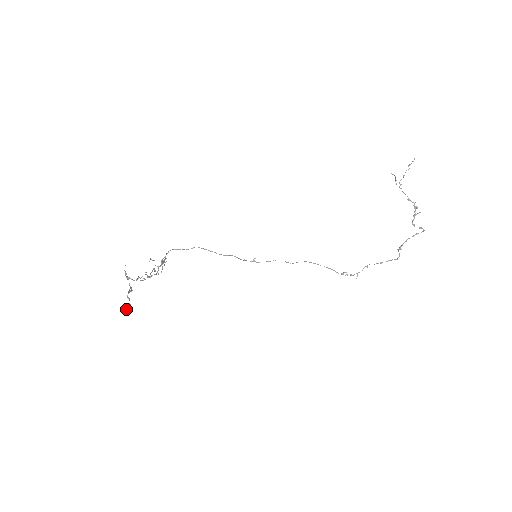
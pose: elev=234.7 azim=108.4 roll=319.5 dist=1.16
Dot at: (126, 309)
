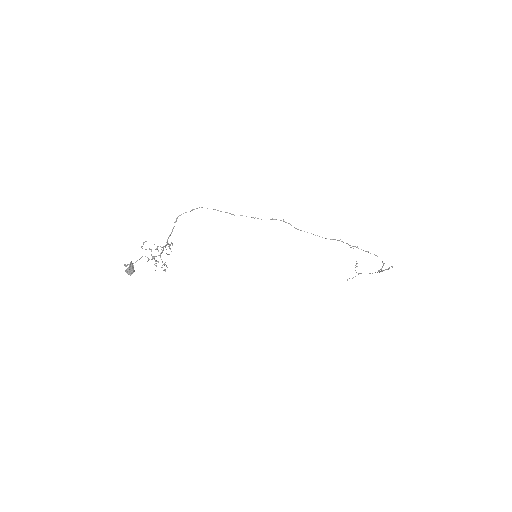
Dot at: occluded
